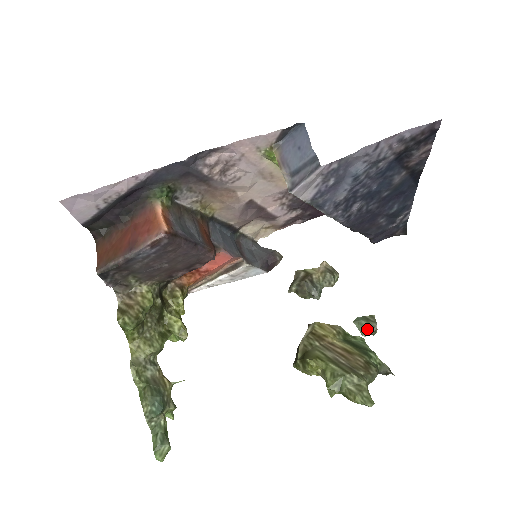
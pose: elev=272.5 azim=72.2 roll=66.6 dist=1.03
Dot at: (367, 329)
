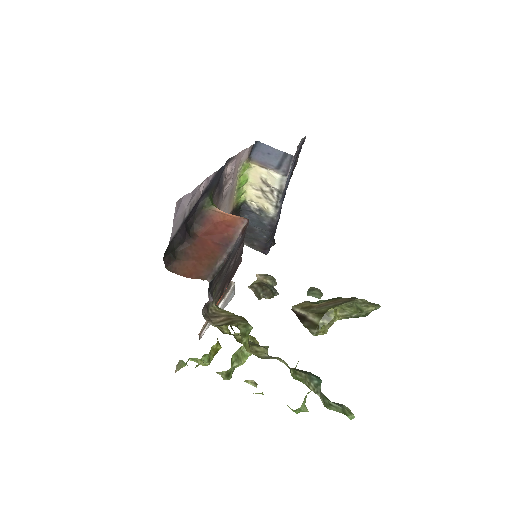
Dot at: (318, 294)
